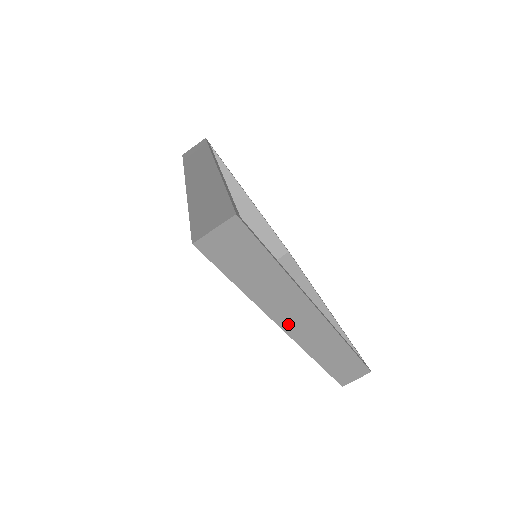
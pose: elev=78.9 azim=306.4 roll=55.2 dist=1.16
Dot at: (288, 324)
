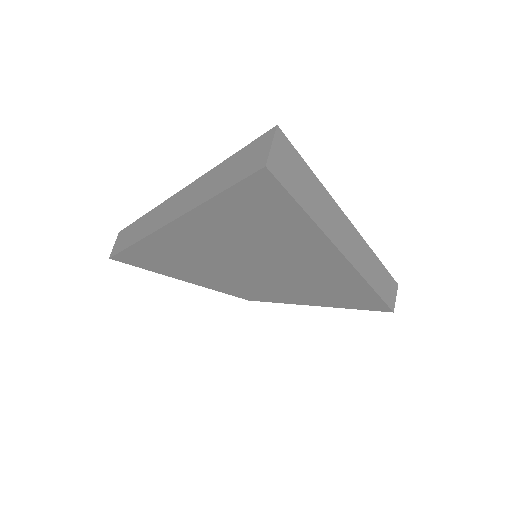
Dot at: (343, 246)
